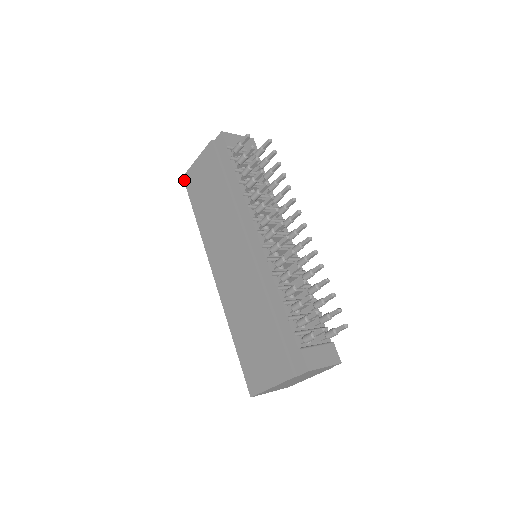
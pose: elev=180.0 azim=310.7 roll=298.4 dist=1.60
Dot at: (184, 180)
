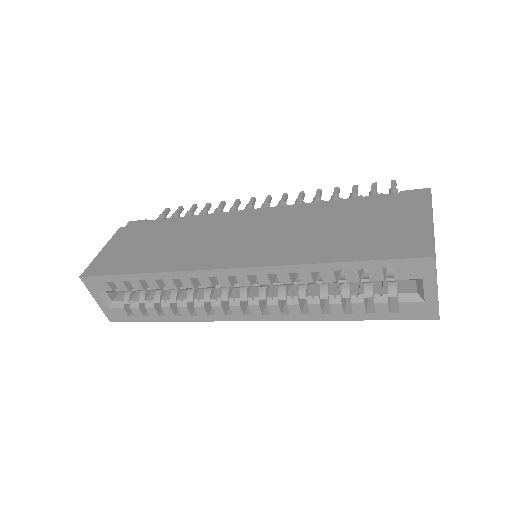
Dot at: (85, 275)
